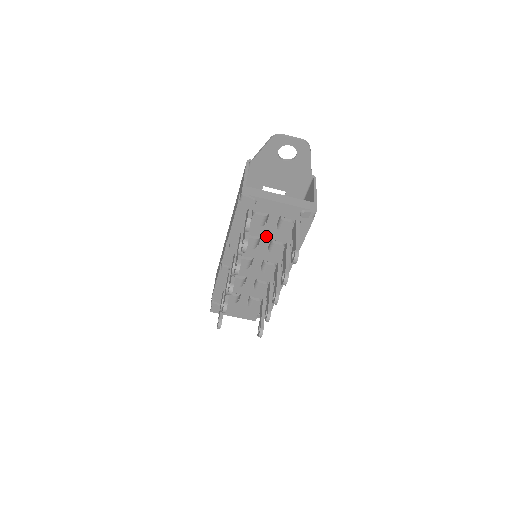
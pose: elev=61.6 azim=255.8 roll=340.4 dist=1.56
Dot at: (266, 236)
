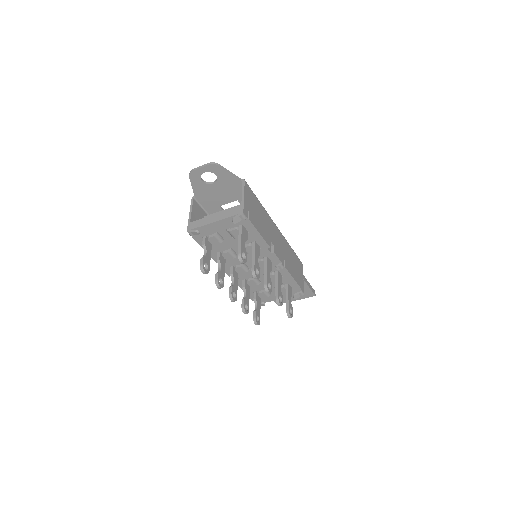
Dot at: (234, 246)
